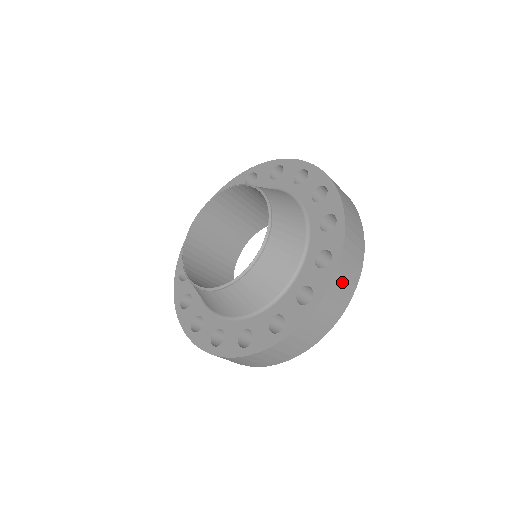
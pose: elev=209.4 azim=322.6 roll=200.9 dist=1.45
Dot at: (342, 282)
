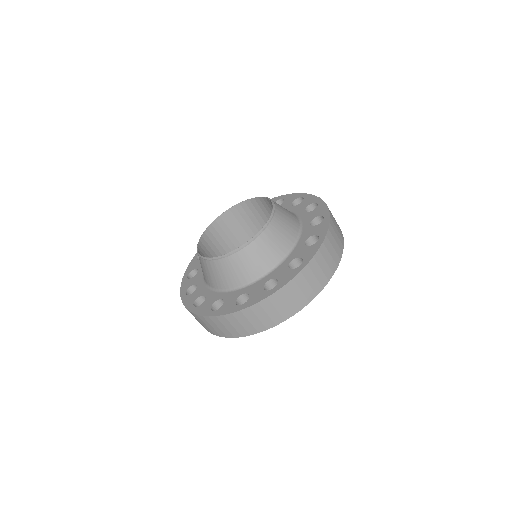
Dot at: (271, 308)
